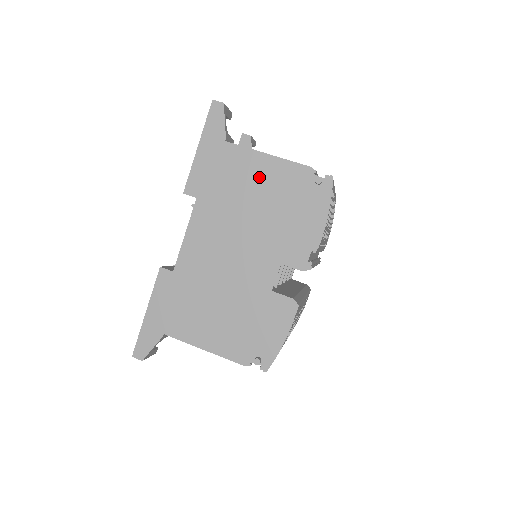
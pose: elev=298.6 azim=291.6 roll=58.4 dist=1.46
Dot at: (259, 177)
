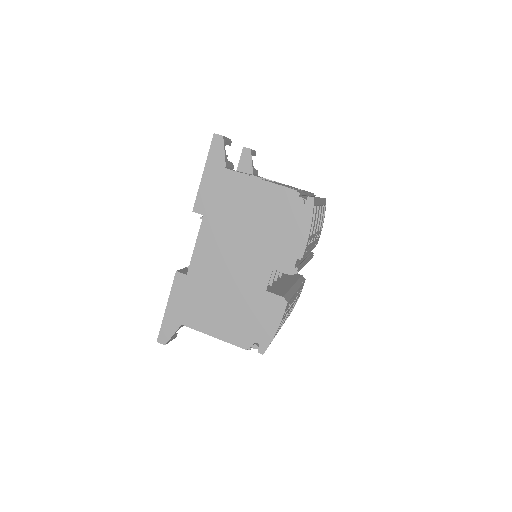
Dot at: (254, 198)
